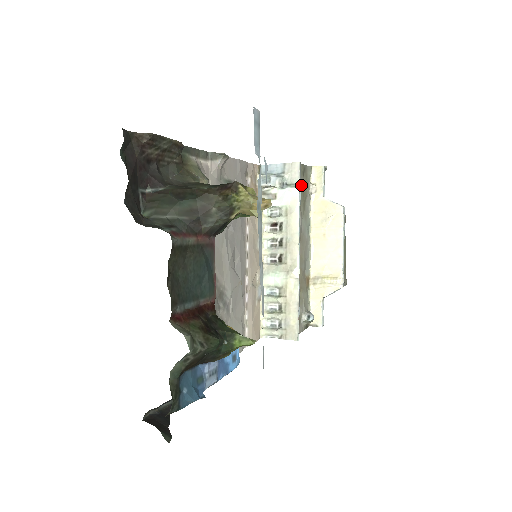
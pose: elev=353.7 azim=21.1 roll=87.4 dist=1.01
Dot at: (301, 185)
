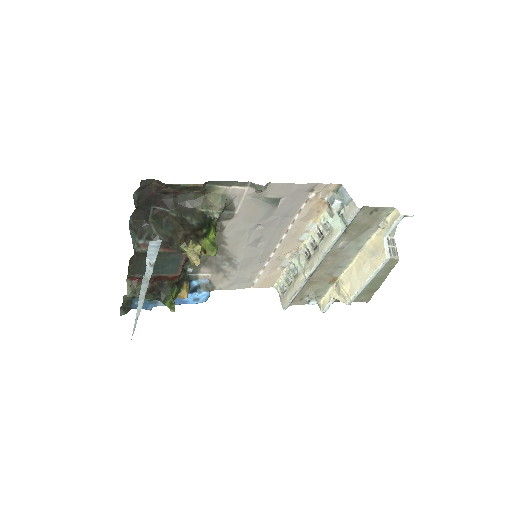
Dot at: (360, 221)
